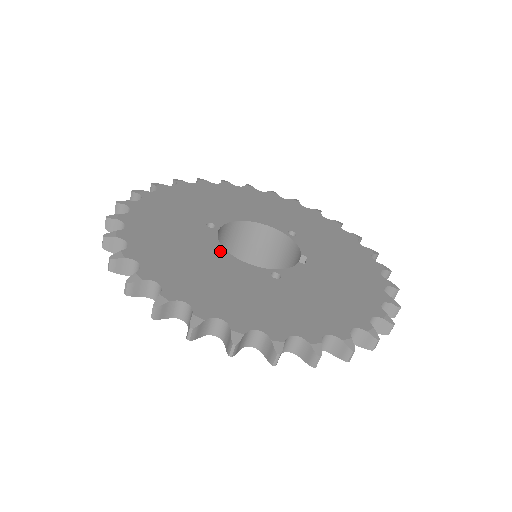
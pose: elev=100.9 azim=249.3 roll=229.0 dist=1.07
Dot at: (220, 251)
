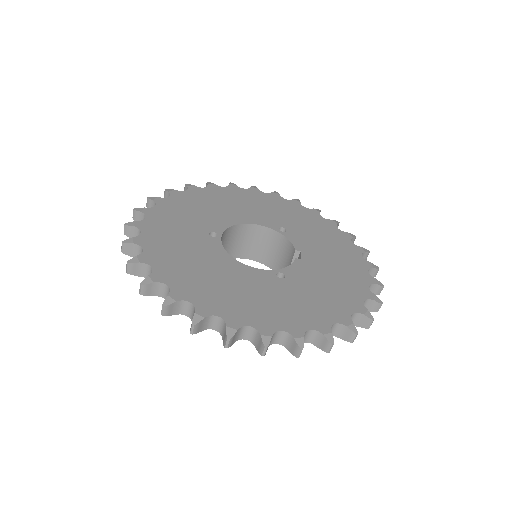
Dot at: (229, 260)
